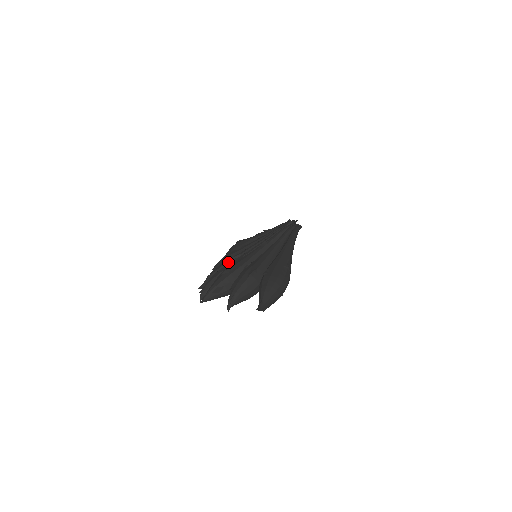
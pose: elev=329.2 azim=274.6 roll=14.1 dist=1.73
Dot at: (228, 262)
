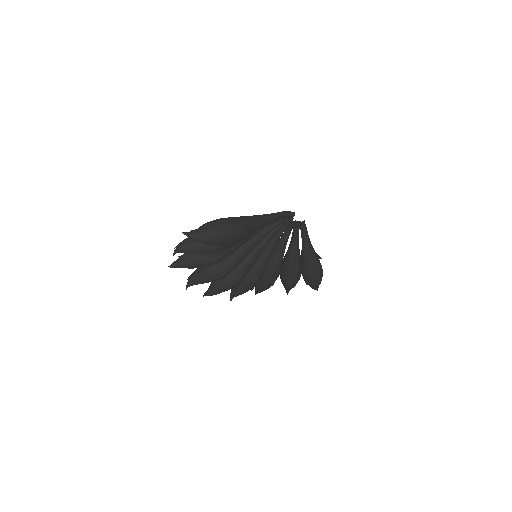
Dot at: occluded
